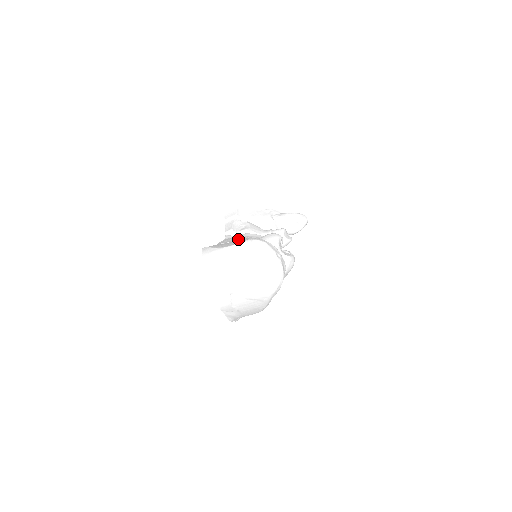
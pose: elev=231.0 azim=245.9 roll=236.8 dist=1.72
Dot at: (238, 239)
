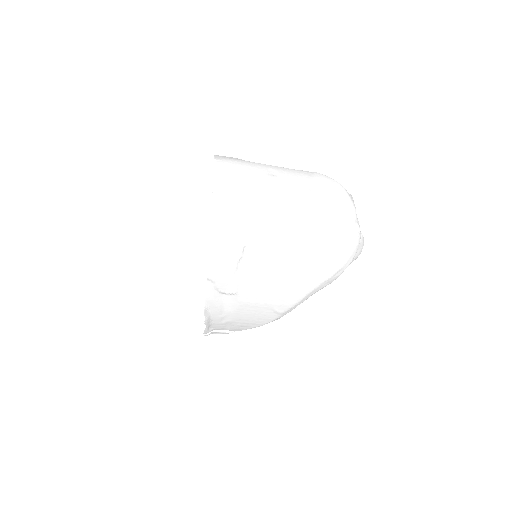
Dot at: occluded
